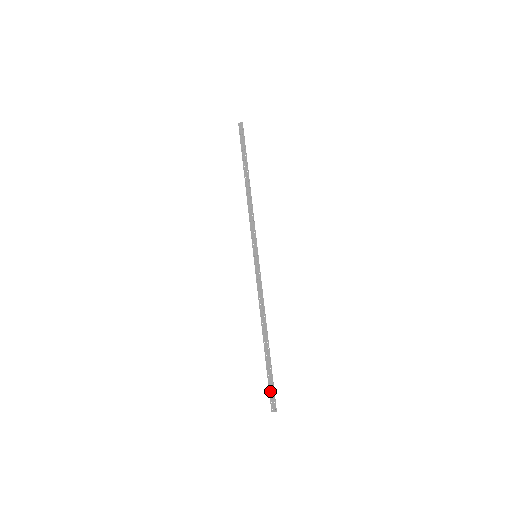
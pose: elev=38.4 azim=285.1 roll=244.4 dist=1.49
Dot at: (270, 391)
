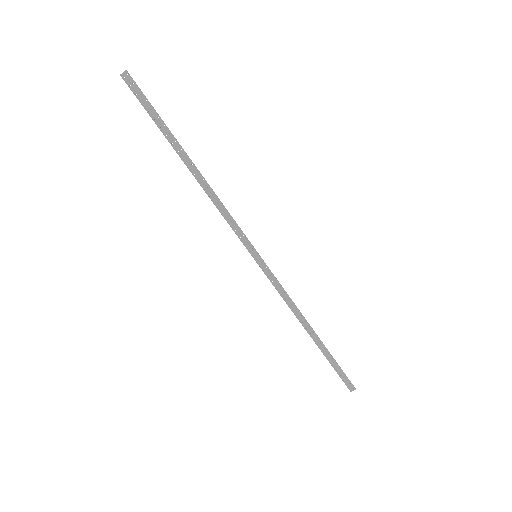
Dot at: (341, 377)
